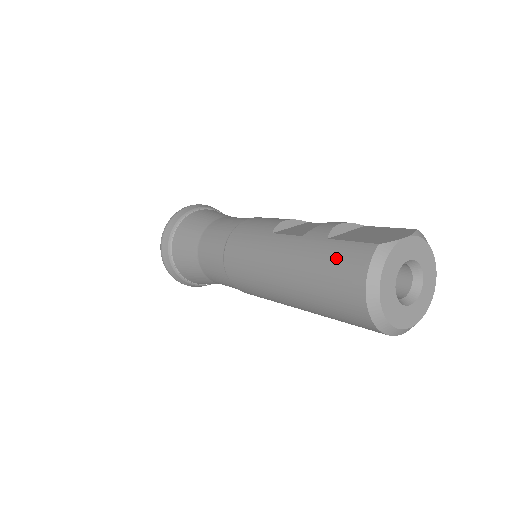
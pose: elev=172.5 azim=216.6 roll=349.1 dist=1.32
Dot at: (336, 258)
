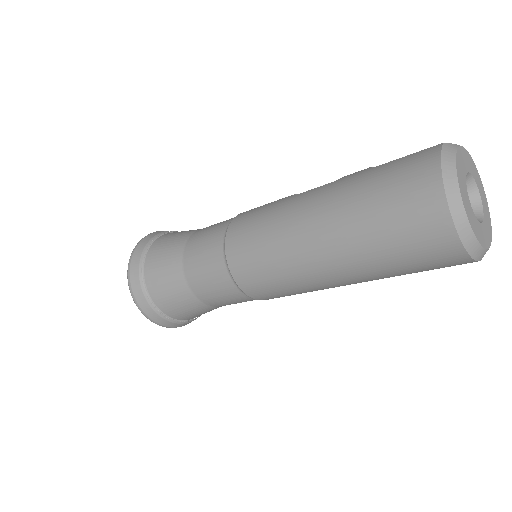
Dot at: (392, 170)
